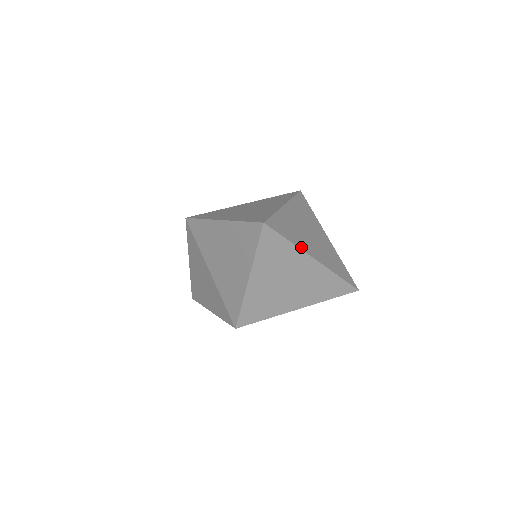
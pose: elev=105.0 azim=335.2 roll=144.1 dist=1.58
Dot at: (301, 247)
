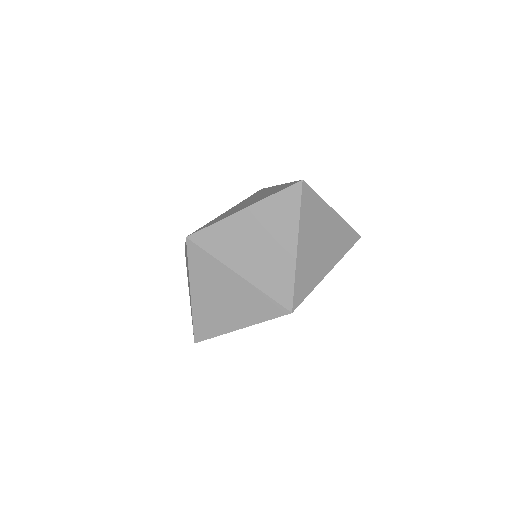
Dot at: (324, 202)
